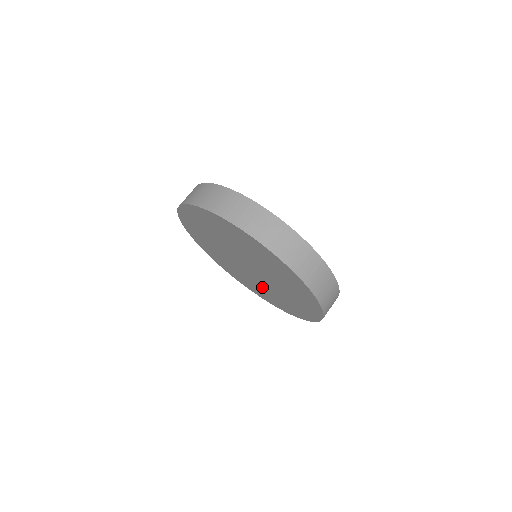
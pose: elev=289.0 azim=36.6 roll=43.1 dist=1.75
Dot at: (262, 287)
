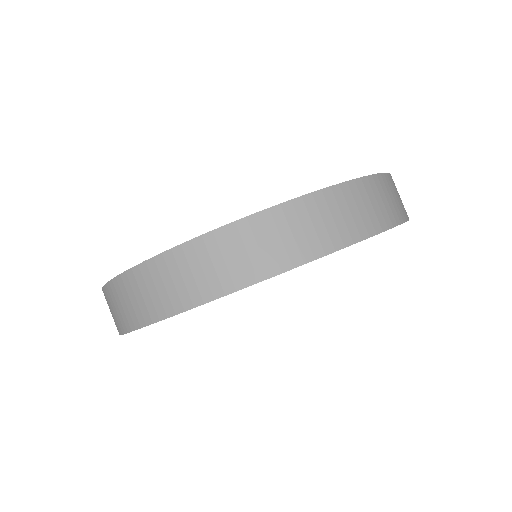
Dot at: occluded
